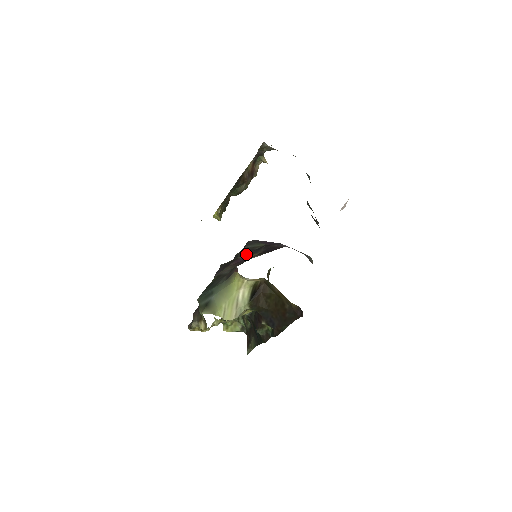
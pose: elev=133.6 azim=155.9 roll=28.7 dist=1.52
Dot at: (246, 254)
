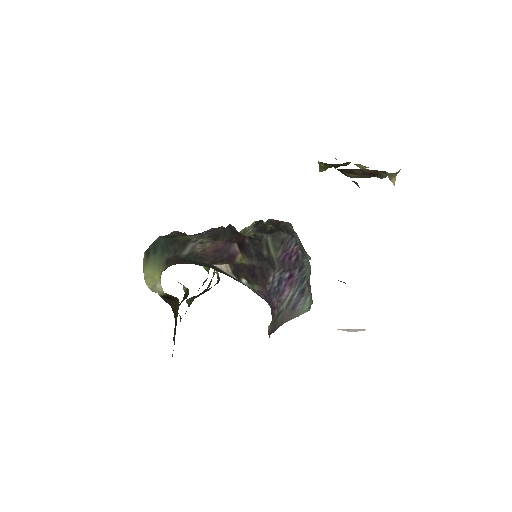
Dot at: (246, 246)
